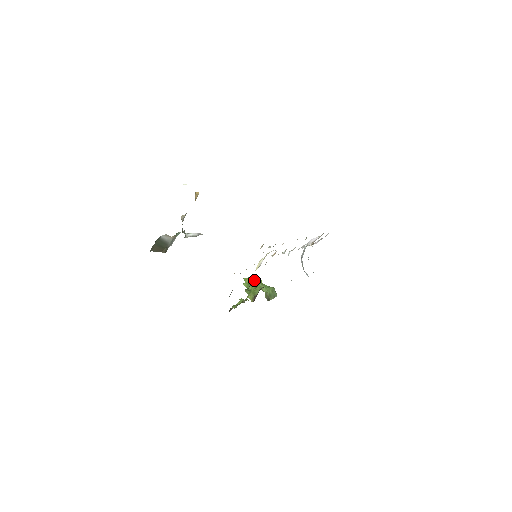
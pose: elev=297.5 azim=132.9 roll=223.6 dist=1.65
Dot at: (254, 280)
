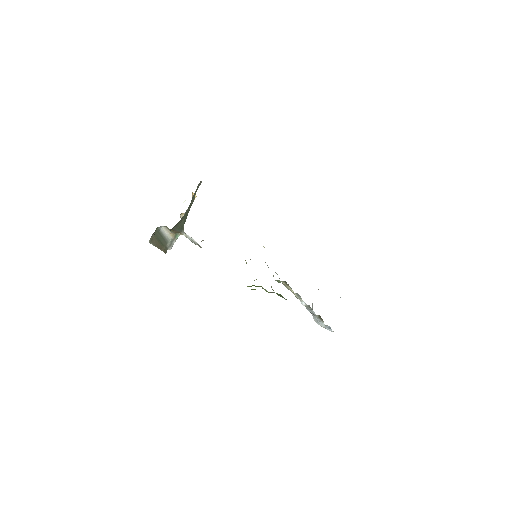
Dot at: occluded
